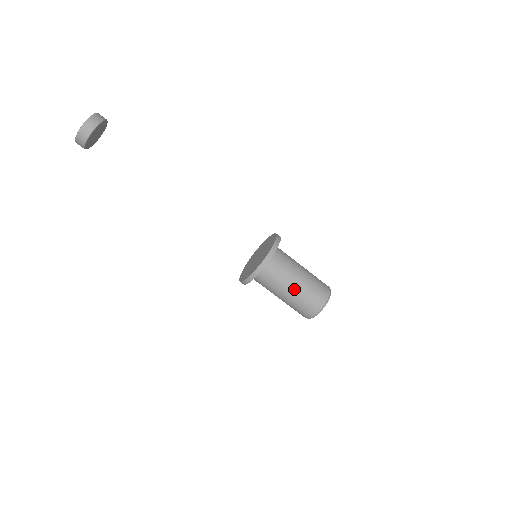
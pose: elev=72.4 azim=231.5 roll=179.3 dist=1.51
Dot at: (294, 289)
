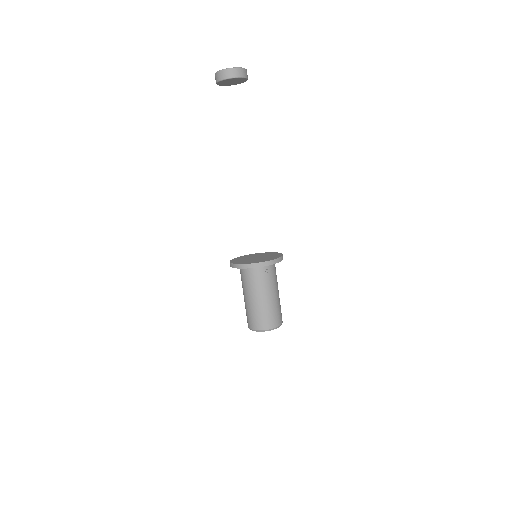
Dot at: (271, 298)
